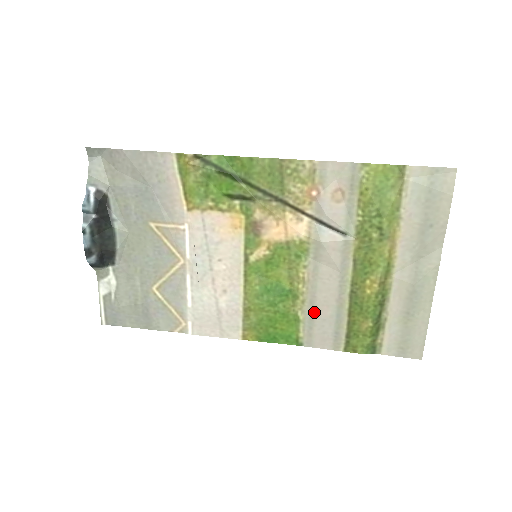
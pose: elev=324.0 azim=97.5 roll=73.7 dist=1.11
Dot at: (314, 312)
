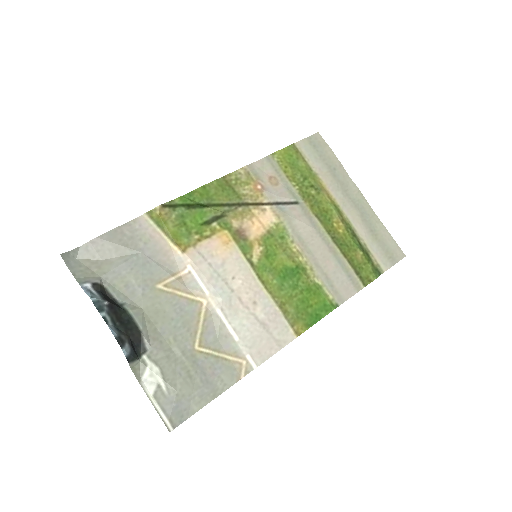
Dot at: (324, 271)
